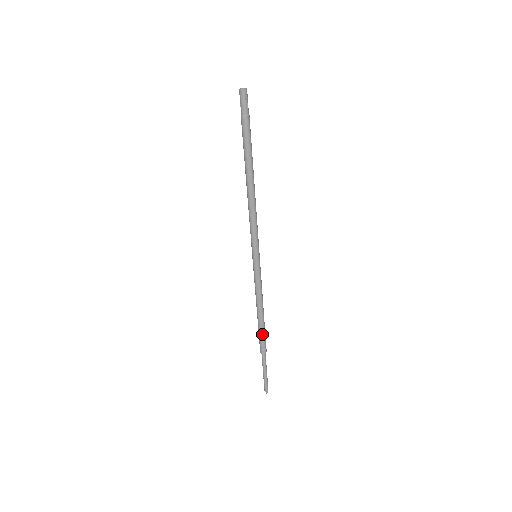
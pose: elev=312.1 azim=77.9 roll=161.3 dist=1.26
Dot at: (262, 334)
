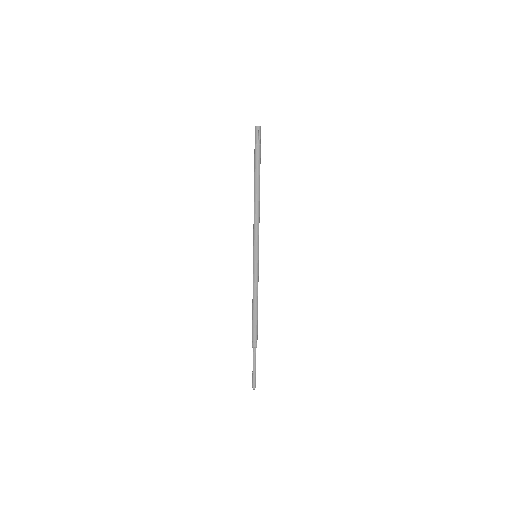
Dot at: (254, 328)
